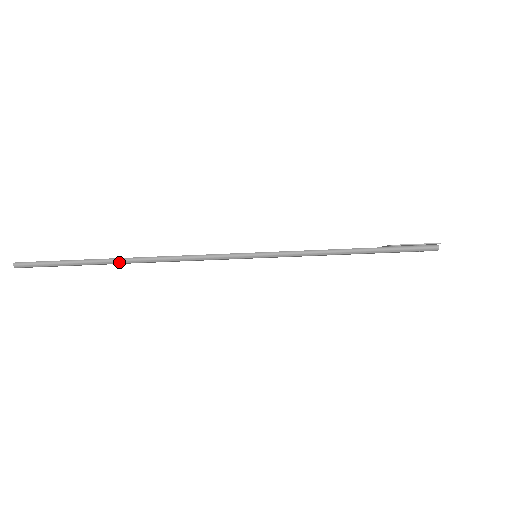
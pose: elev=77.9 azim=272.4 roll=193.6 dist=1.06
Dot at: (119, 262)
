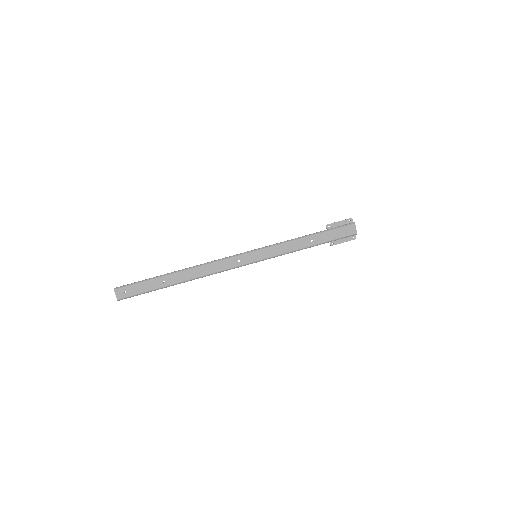
Dot at: (176, 272)
